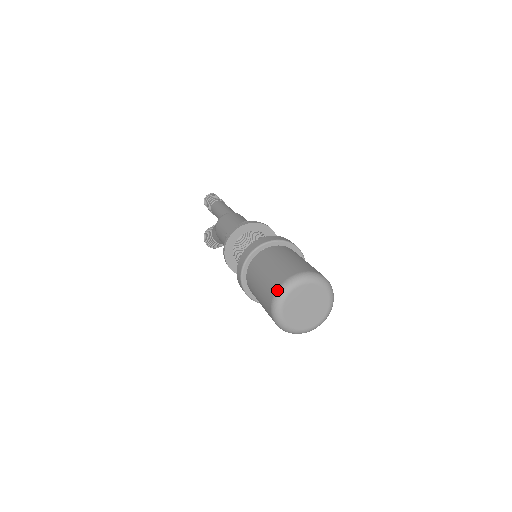
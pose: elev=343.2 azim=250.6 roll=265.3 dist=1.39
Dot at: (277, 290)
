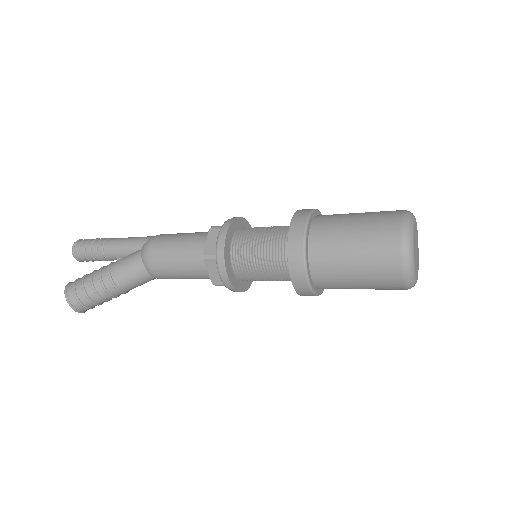
Dot at: (404, 214)
